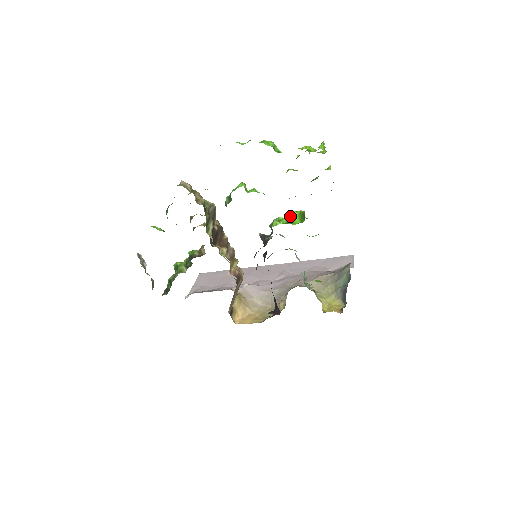
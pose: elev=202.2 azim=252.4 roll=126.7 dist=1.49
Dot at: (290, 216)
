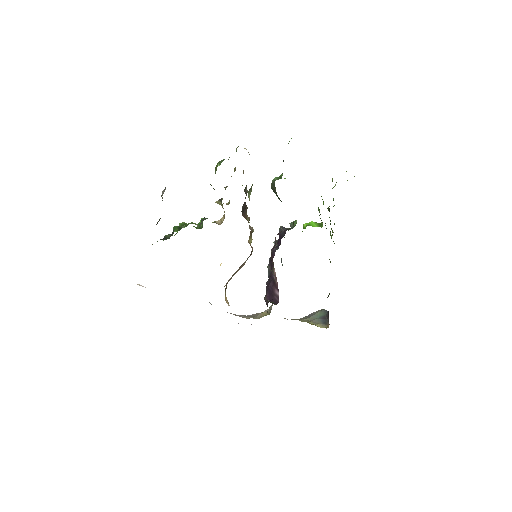
Dot at: (308, 223)
